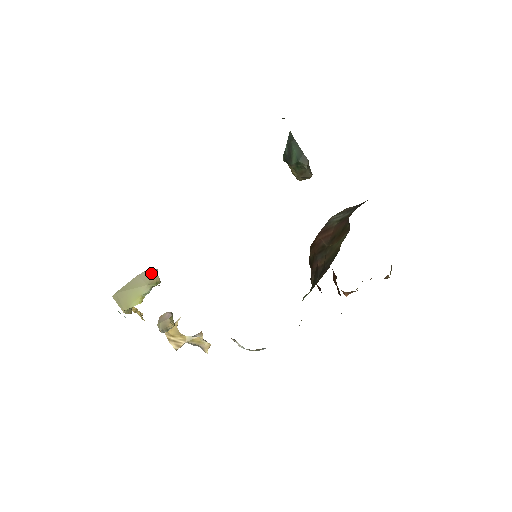
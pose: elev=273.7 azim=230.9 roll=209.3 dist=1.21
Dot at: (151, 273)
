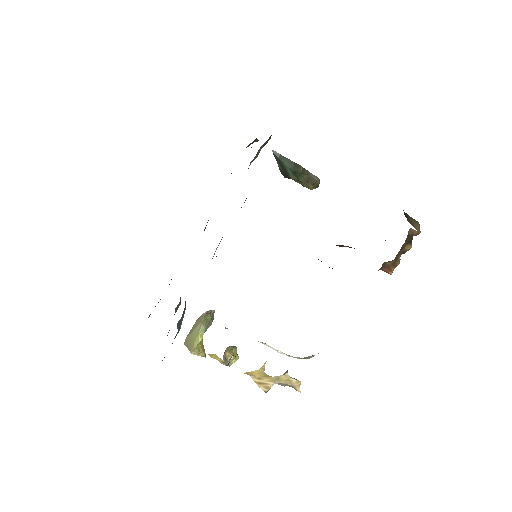
Dot at: (206, 313)
